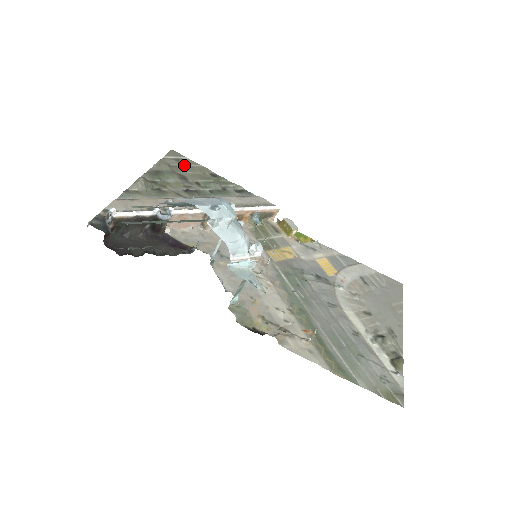
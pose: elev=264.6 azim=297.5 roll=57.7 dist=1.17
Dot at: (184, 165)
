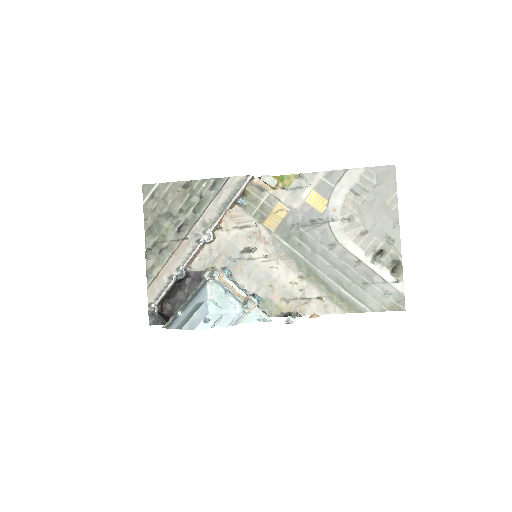
Dot at: (161, 197)
